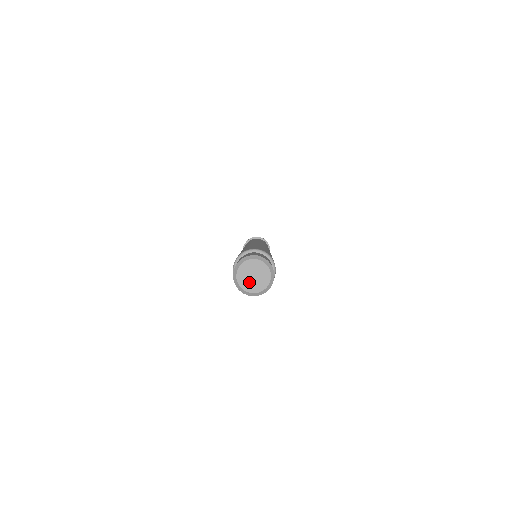
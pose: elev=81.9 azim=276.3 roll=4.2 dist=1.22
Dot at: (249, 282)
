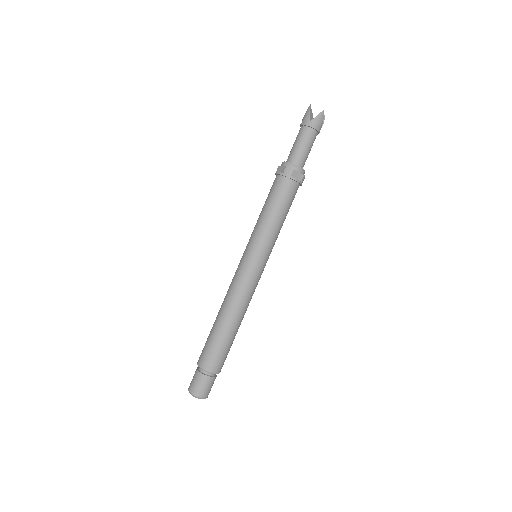
Dot at: occluded
